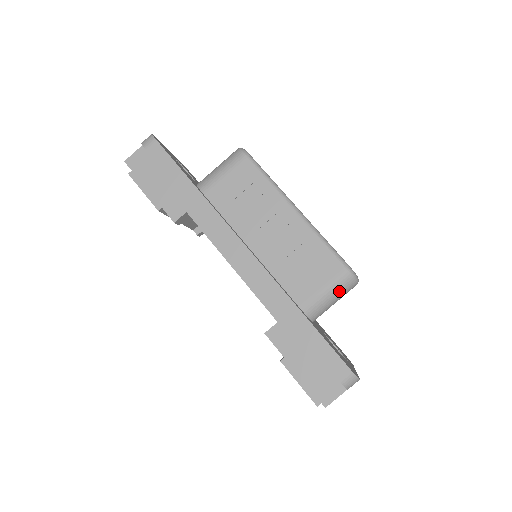
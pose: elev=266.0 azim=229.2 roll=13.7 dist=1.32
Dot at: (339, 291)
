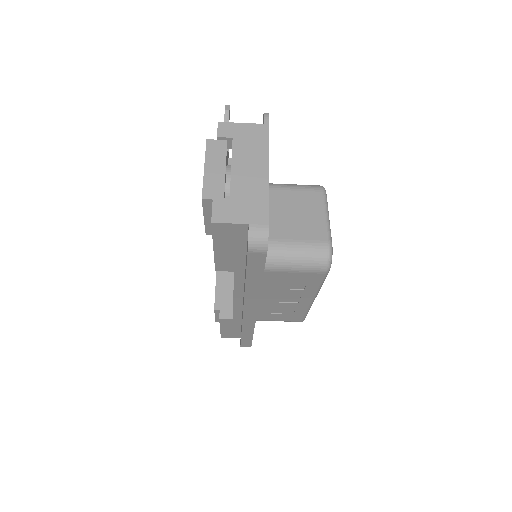
Dot at: occluded
